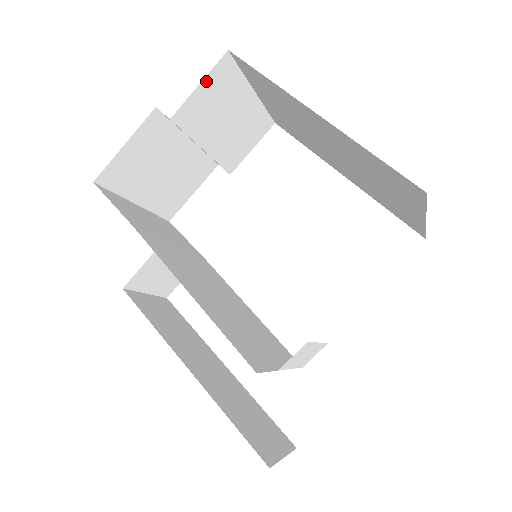
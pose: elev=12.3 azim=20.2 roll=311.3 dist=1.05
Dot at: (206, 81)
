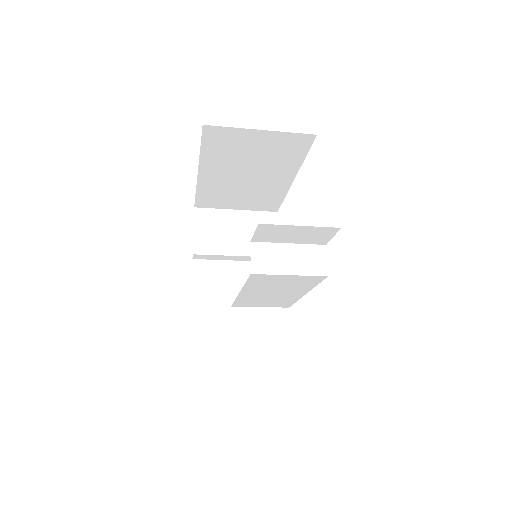
Dot at: (197, 226)
